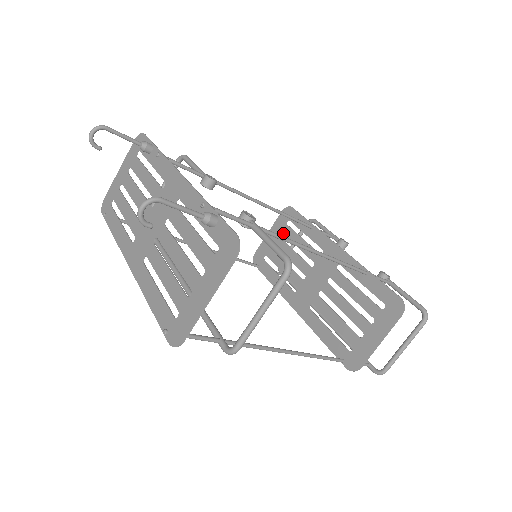
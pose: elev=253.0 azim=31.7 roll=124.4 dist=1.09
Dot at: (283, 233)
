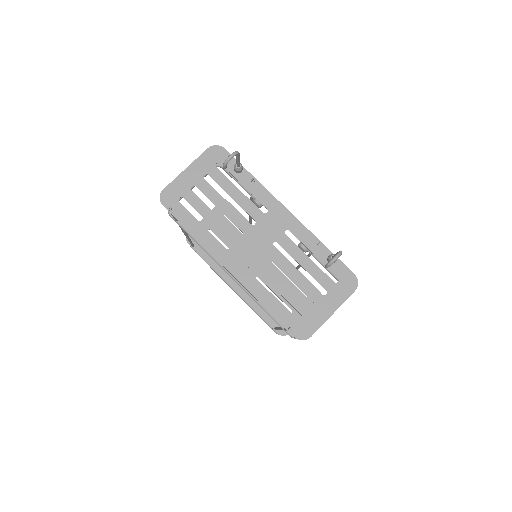
Dot at: occluded
